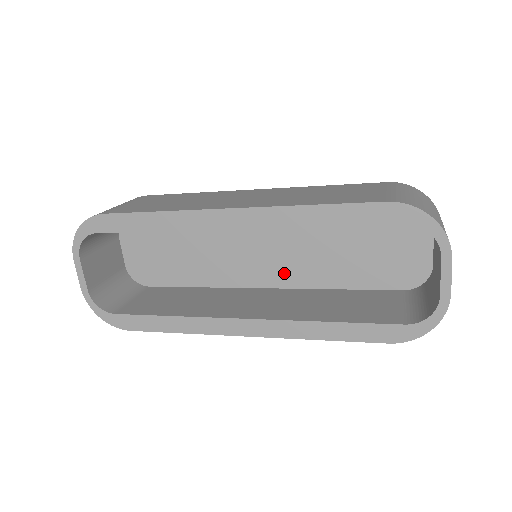
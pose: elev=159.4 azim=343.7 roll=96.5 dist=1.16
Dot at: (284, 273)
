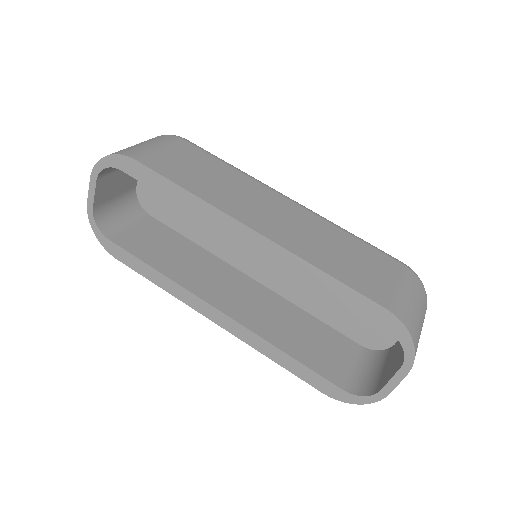
Dot at: (273, 276)
